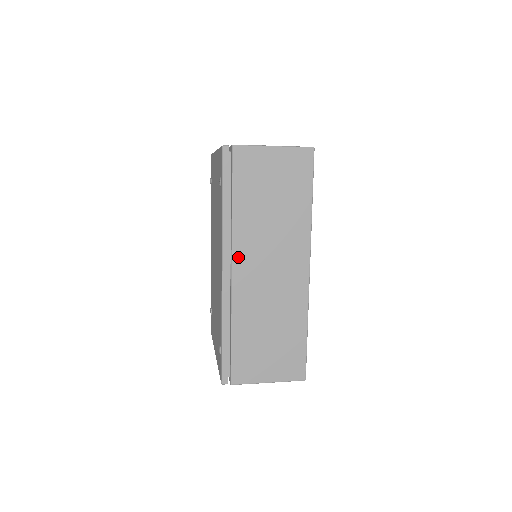
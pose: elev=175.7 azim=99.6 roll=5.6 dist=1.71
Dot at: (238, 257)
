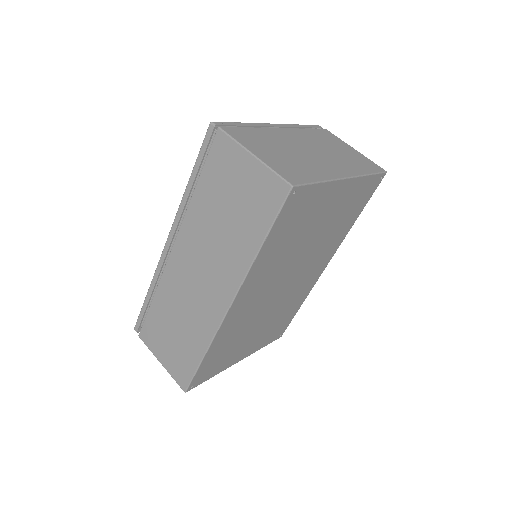
Dot at: (180, 241)
